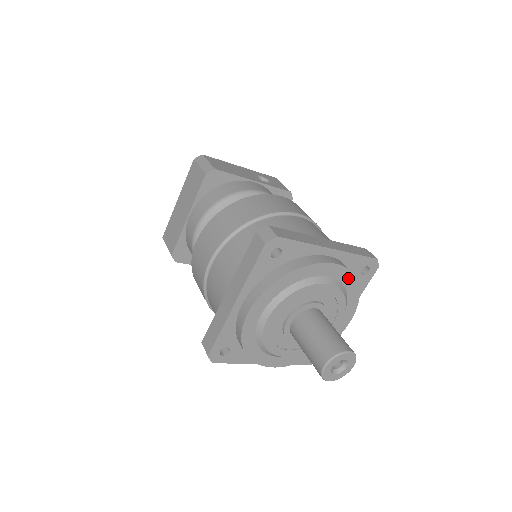
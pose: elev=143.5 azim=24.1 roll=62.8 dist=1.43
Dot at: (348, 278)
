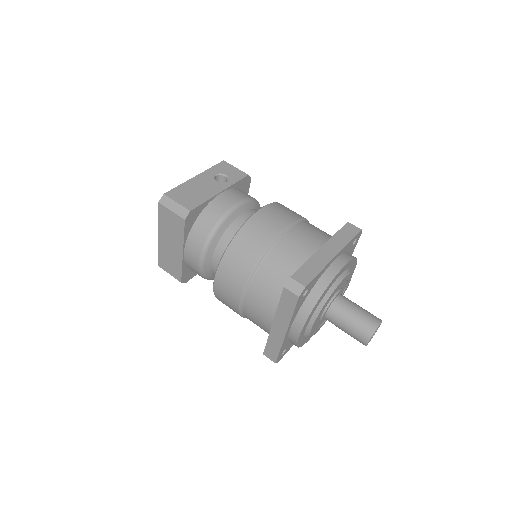
Dot at: (350, 263)
